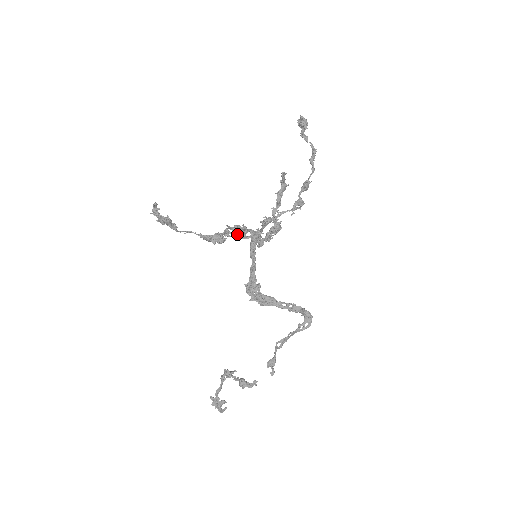
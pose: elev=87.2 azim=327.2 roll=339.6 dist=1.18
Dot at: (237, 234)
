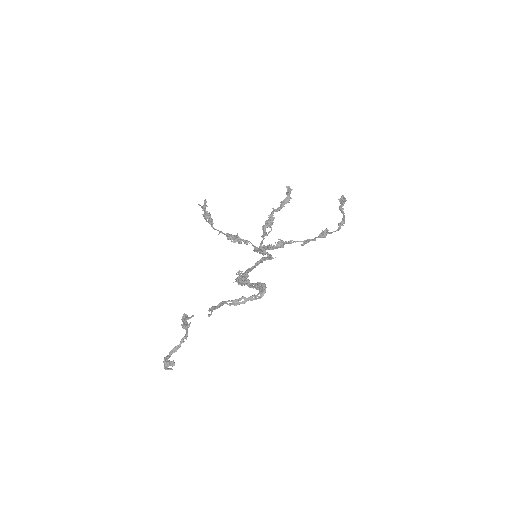
Dot at: (256, 250)
